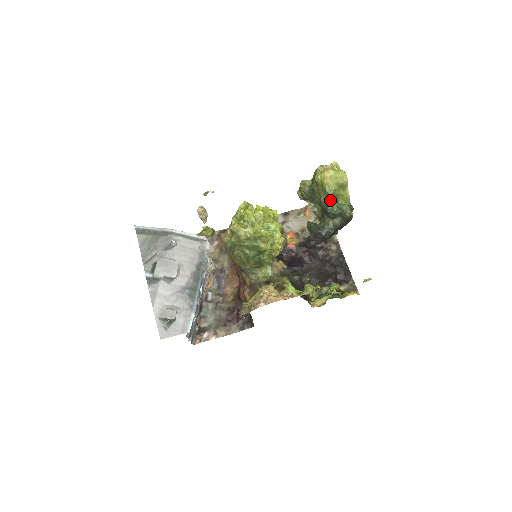
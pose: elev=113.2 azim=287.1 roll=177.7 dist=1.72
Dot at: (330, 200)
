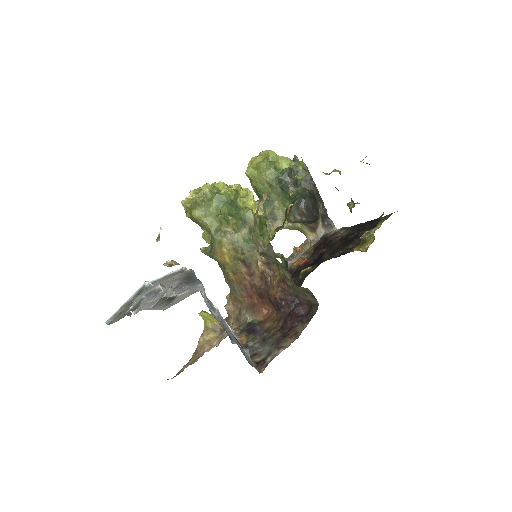
Dot at: (275, 173)
